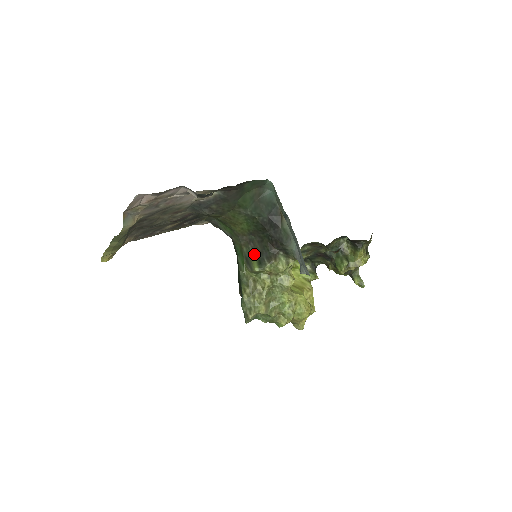
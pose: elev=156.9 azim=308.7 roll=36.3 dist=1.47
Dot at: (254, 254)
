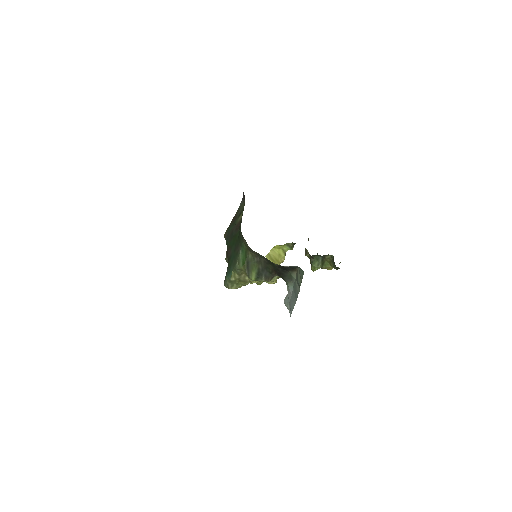
Dot at: (256, 267)
